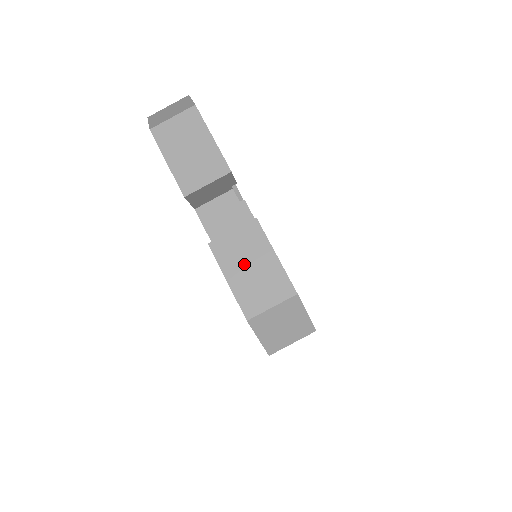
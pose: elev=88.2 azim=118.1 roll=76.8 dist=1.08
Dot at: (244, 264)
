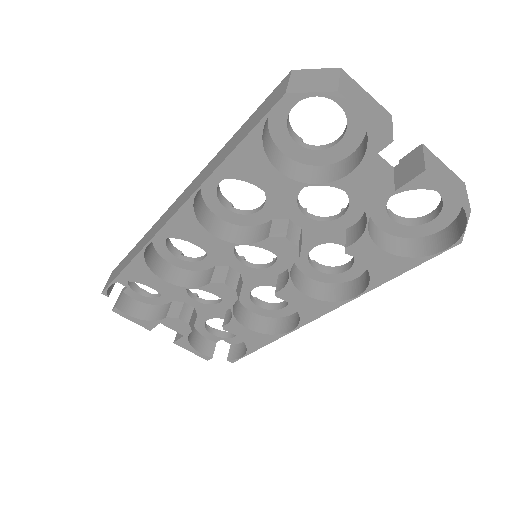
Dot at: (443, 176)
